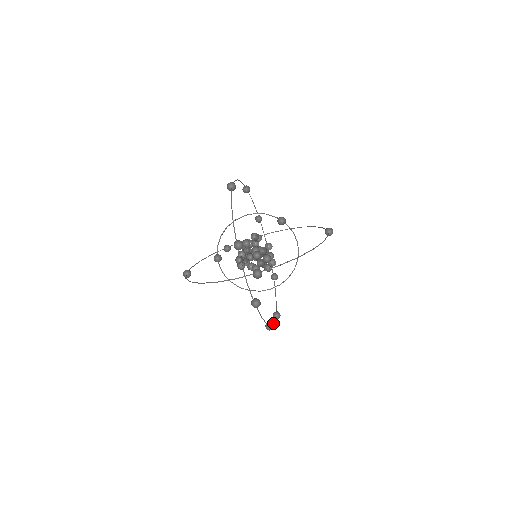
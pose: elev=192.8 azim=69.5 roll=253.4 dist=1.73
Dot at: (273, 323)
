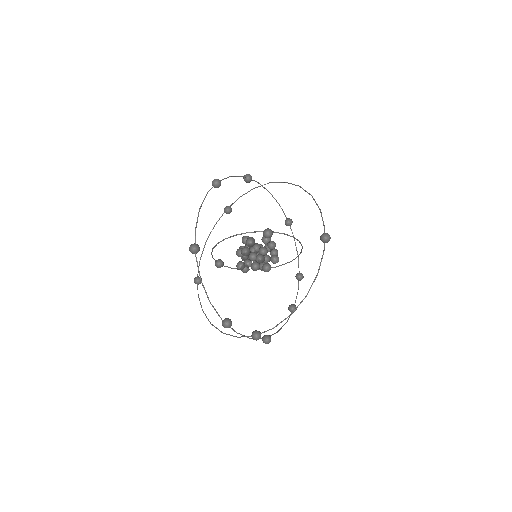
Dot at: (296, 297)
